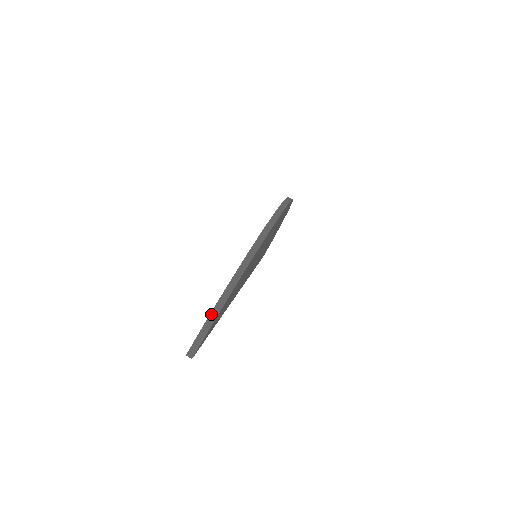
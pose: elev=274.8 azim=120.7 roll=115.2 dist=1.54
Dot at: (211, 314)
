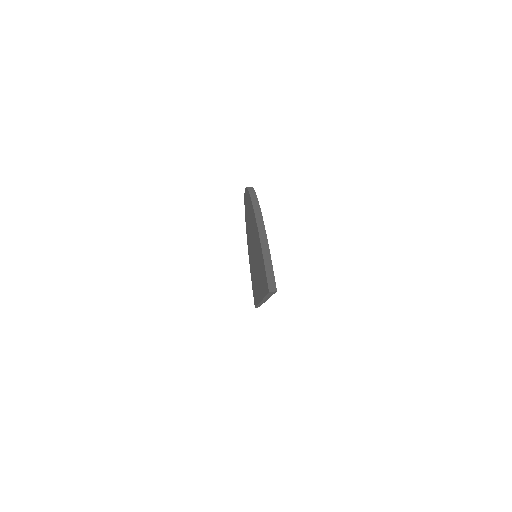
Dot at: (262, 245)
